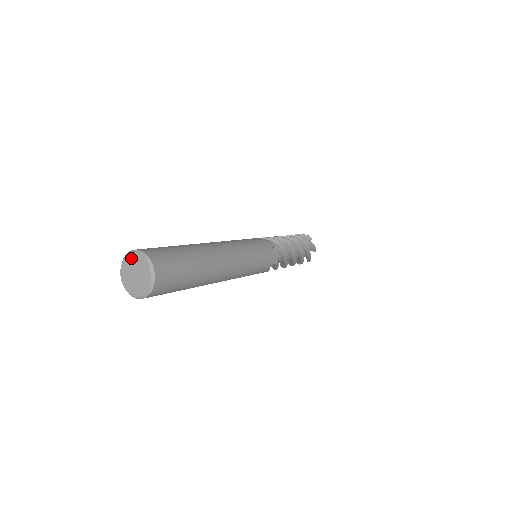
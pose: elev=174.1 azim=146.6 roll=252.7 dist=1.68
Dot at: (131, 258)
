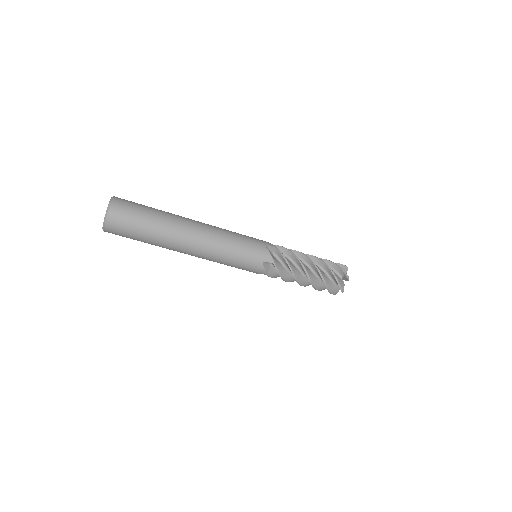
Dot at: occluded
